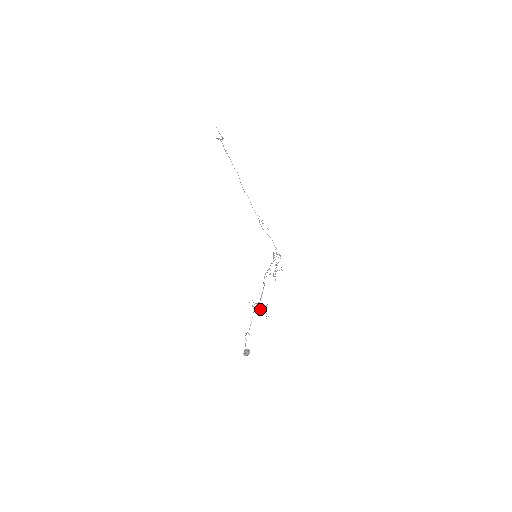
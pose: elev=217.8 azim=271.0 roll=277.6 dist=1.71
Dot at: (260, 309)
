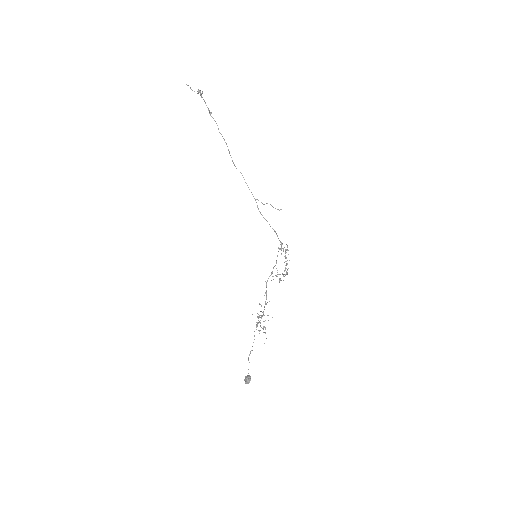
Dot at: occluded
